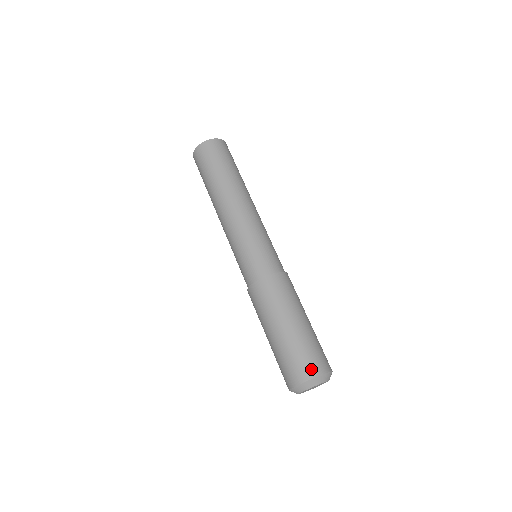
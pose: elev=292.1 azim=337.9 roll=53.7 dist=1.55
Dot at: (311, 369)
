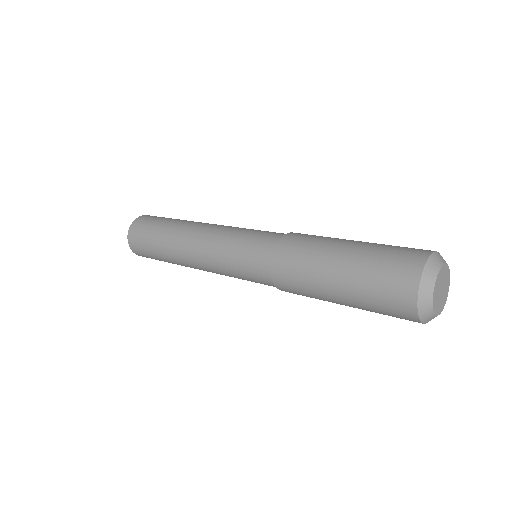
Dot at: occluded
